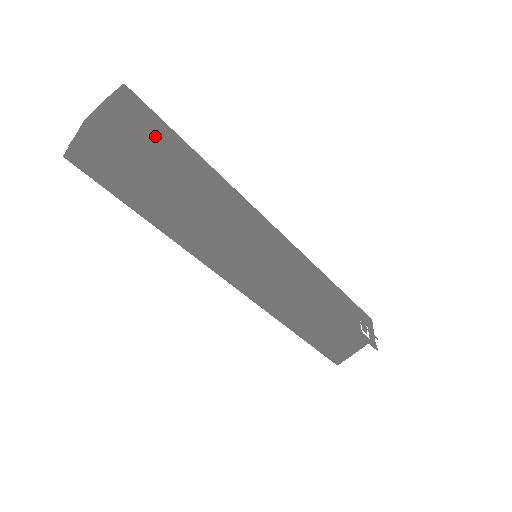
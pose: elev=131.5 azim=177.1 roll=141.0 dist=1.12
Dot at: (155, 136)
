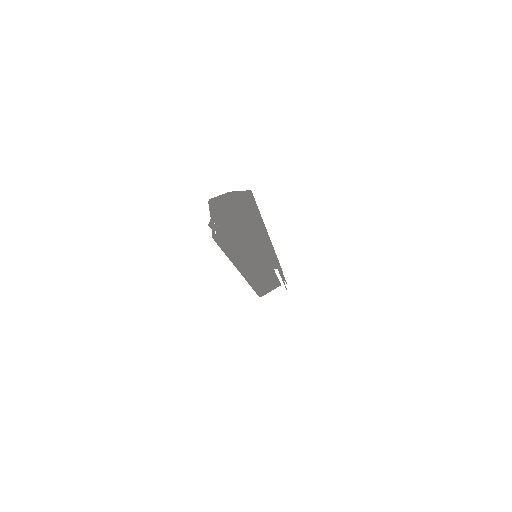
Dot at: (263, 224)
